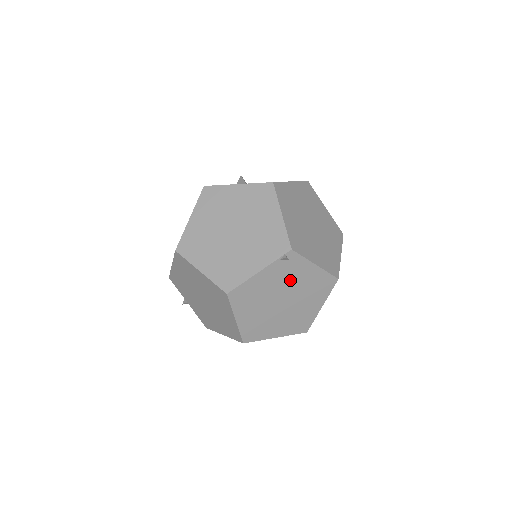
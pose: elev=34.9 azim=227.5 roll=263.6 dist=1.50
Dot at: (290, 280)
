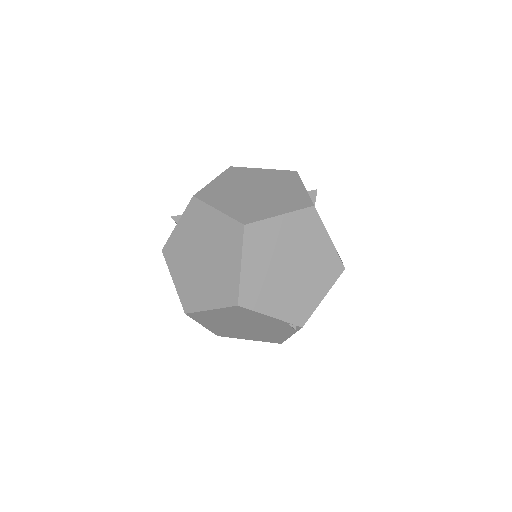
Dot at: (269, 328)
